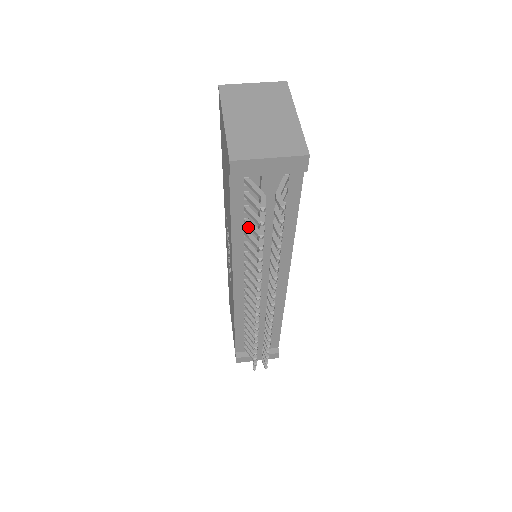
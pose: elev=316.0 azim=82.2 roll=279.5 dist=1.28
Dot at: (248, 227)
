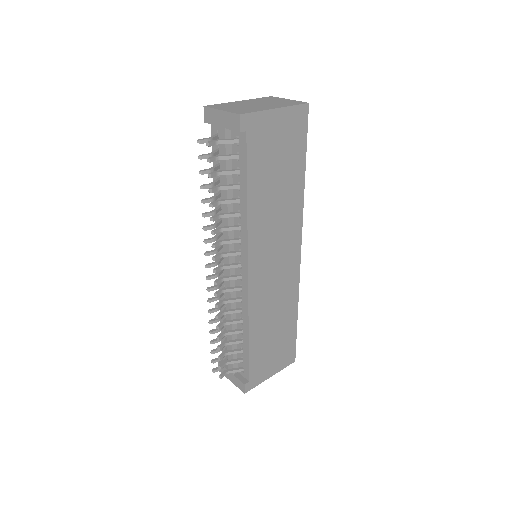
Dot at: occluded
